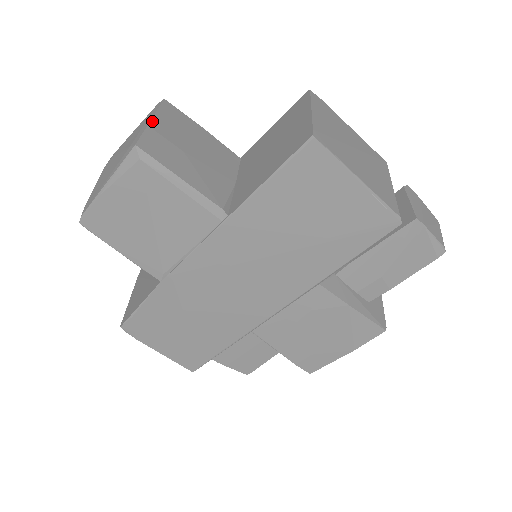
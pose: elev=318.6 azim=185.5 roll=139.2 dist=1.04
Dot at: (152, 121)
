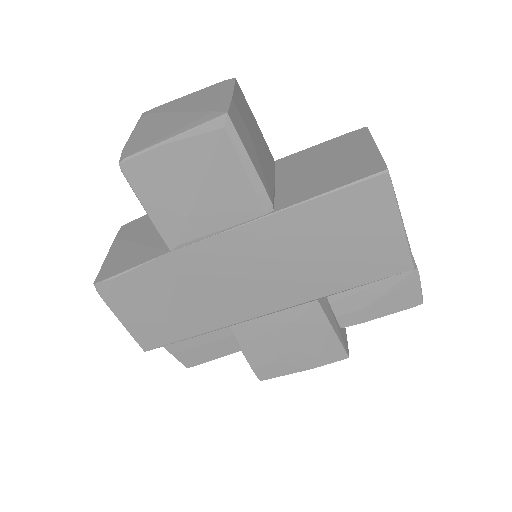
Dot at: (233, 96)
